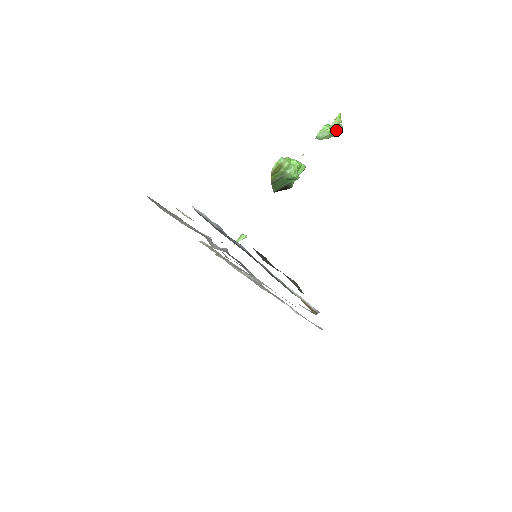
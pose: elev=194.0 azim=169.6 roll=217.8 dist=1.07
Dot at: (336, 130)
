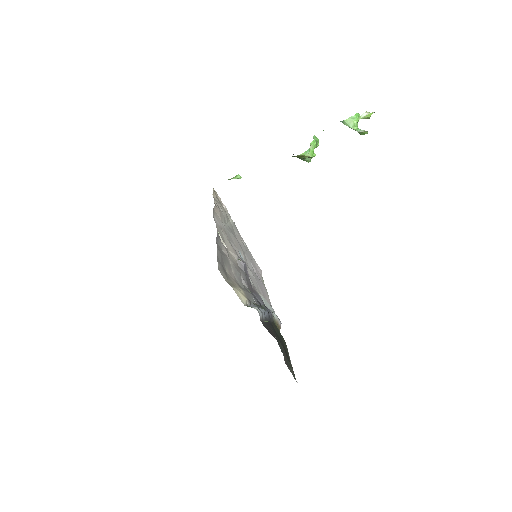
Dot at: (361, 132)
